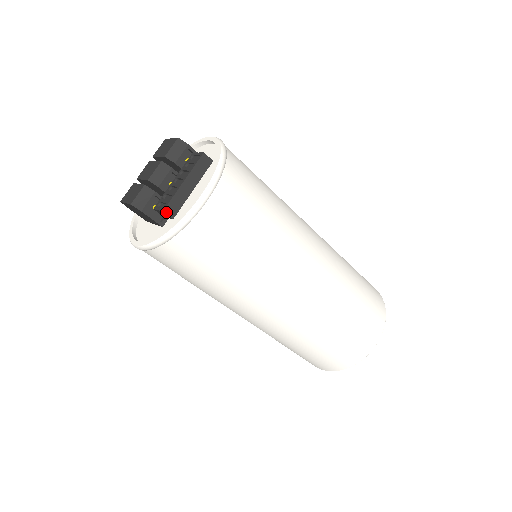
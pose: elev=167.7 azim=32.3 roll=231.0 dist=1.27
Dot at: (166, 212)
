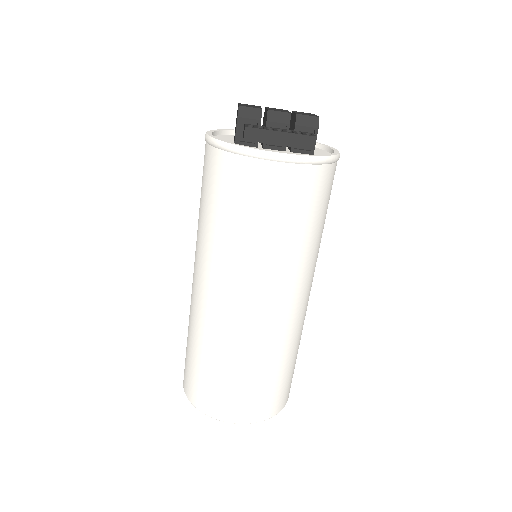
Dot at: (246, 130)
